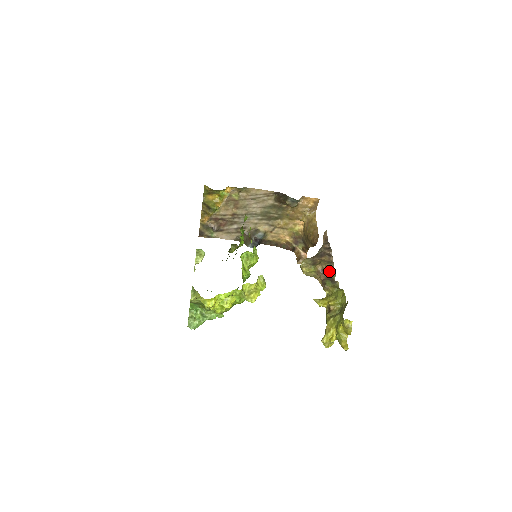
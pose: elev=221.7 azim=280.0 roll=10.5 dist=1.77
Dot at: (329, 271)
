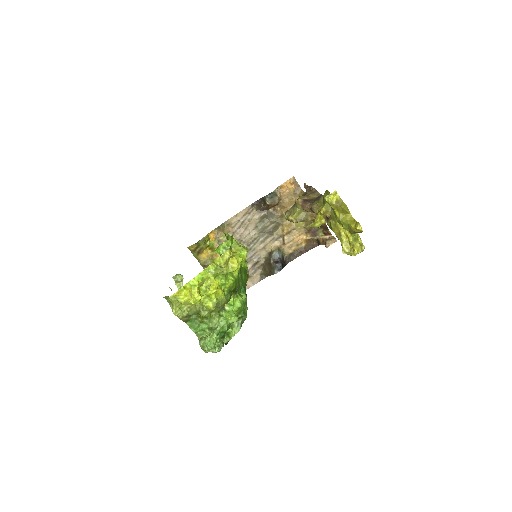
Dot at: (315, 198)
